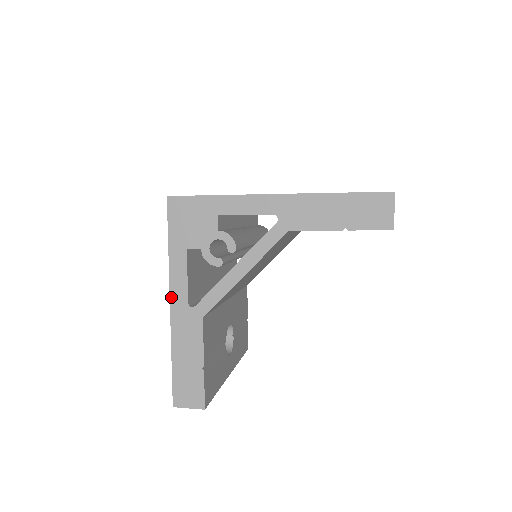
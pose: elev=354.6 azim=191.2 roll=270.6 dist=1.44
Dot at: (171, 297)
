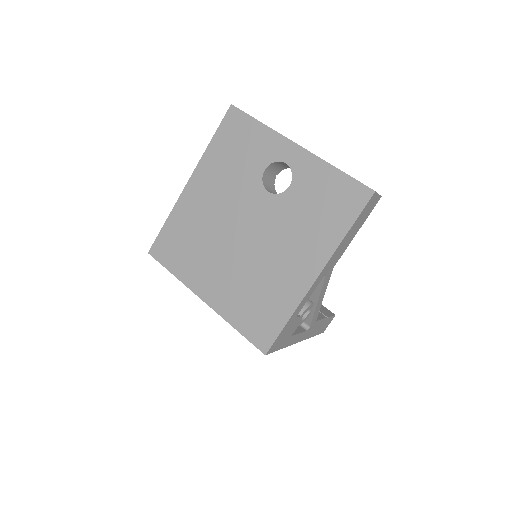
Dot at: occluded
